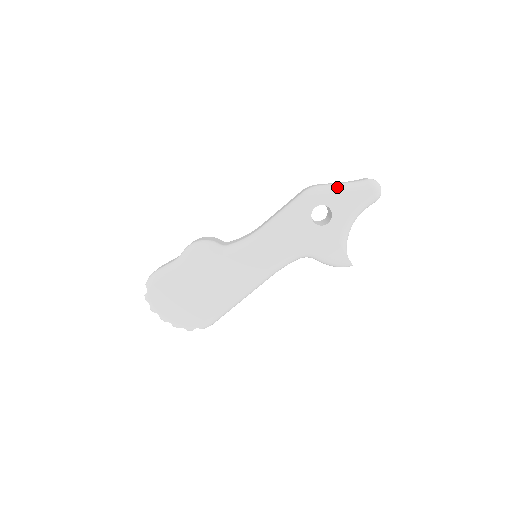
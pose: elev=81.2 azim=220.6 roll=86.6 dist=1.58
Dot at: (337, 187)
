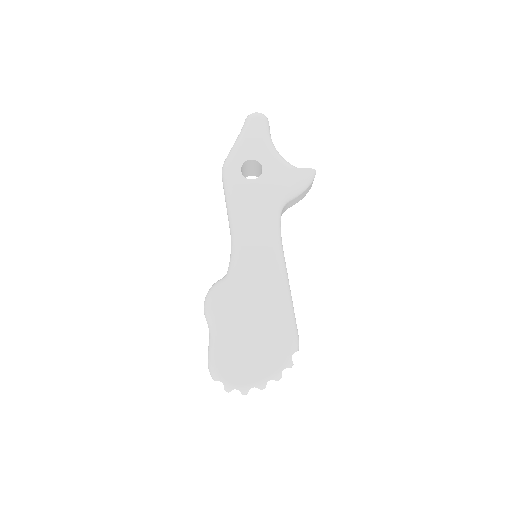
Dot at: (235, 145)
